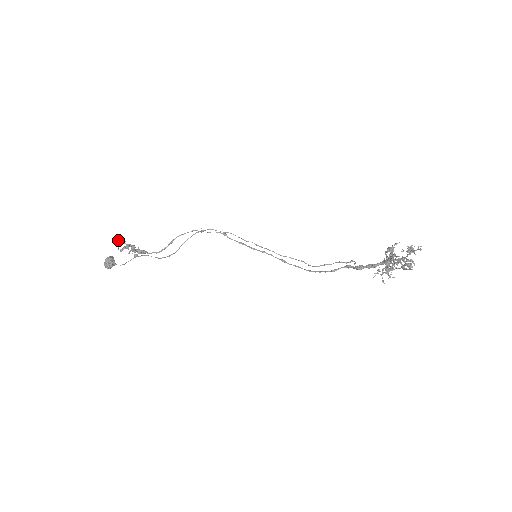
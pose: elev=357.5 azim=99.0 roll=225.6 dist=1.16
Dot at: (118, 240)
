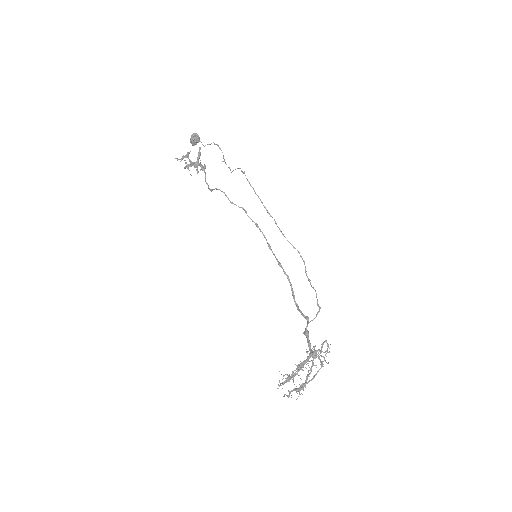
Dot at: occluded
